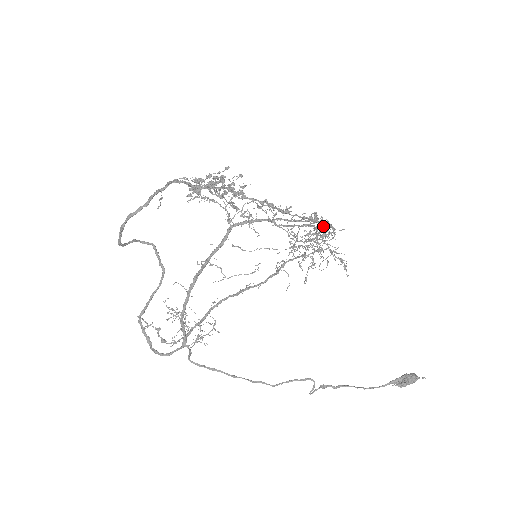
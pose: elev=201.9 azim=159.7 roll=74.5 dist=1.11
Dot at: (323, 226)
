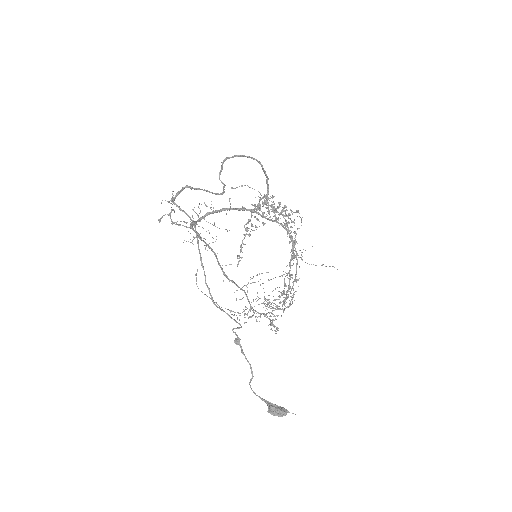
Dot at: (283, 300)
